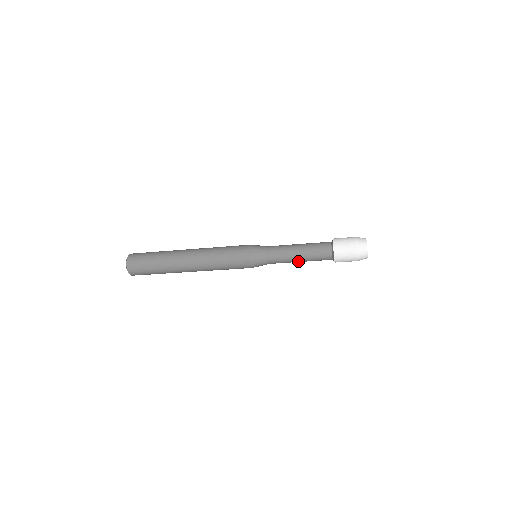
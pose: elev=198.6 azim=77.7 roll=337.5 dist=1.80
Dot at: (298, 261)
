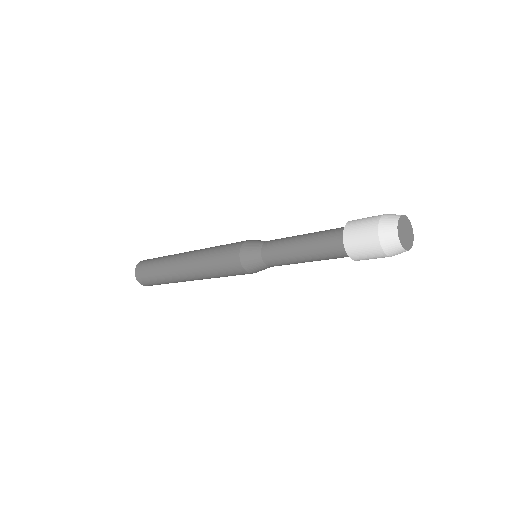
Dot at: (305, 261)
